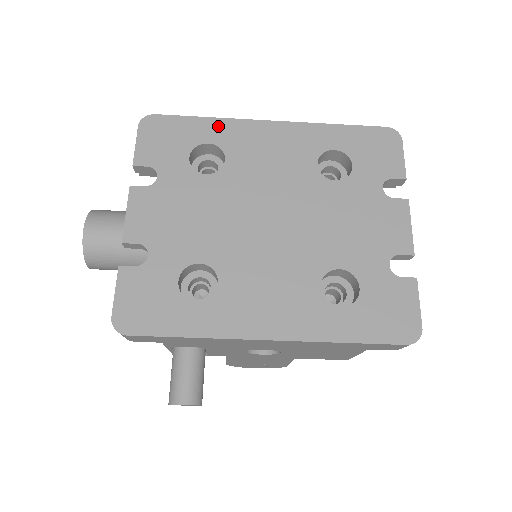
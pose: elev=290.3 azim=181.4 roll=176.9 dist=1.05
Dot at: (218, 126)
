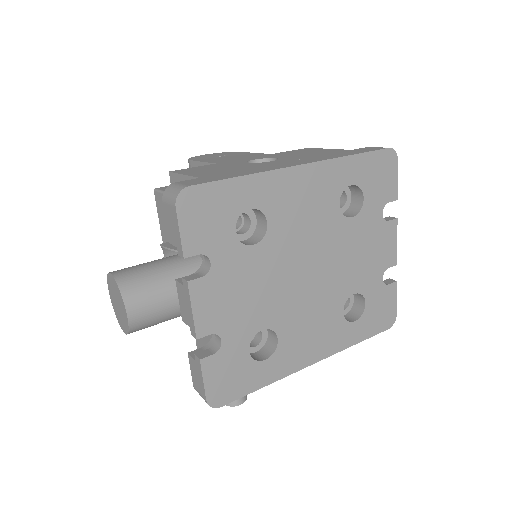
Dot at: (255, 185)
